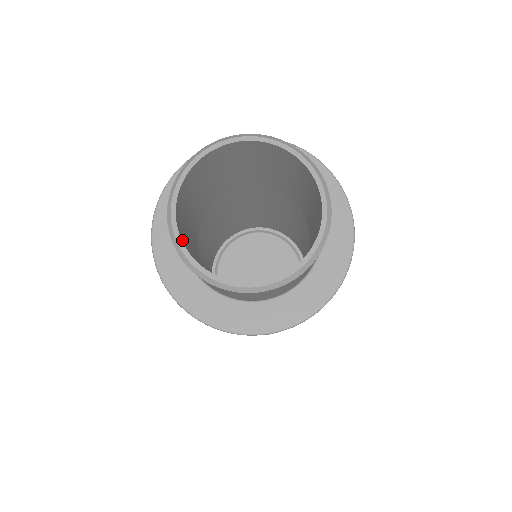
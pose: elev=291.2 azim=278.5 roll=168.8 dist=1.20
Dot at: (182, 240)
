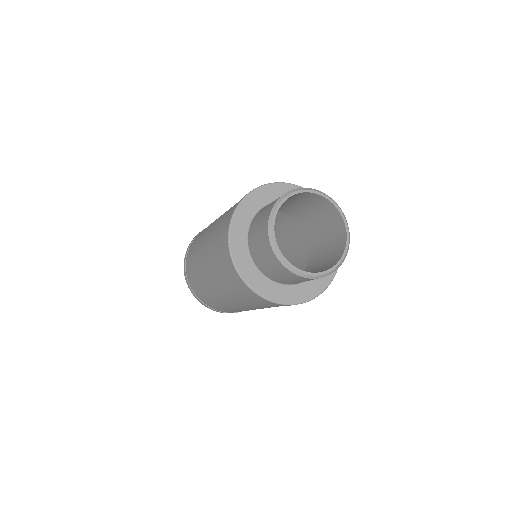
Dot at: (301, 271)
